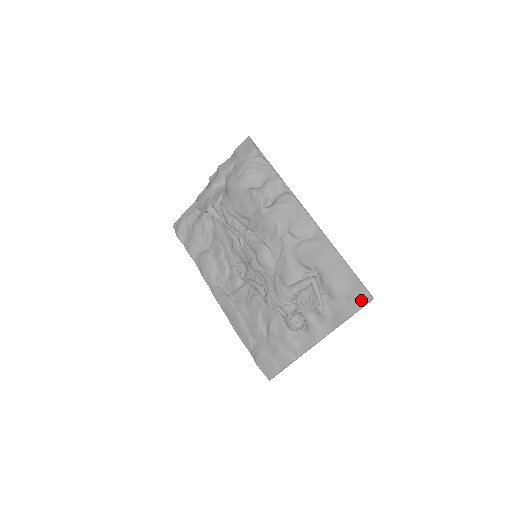
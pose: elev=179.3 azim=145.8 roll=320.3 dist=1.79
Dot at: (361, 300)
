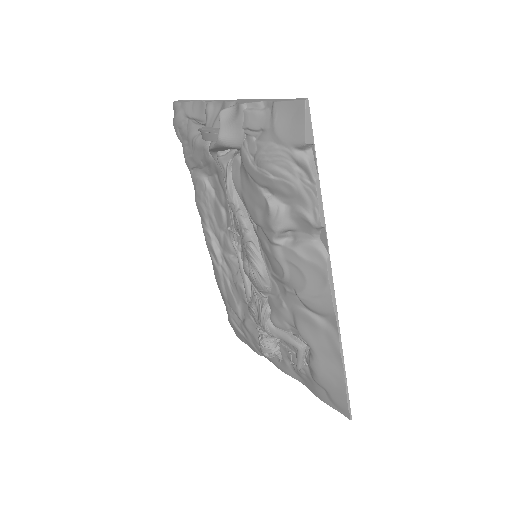
Dot at: (338, 408)
